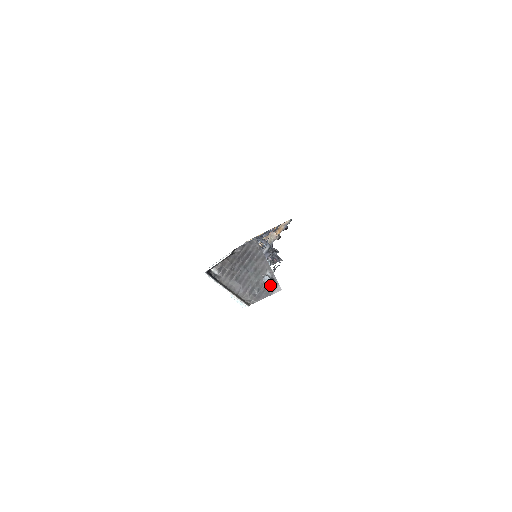
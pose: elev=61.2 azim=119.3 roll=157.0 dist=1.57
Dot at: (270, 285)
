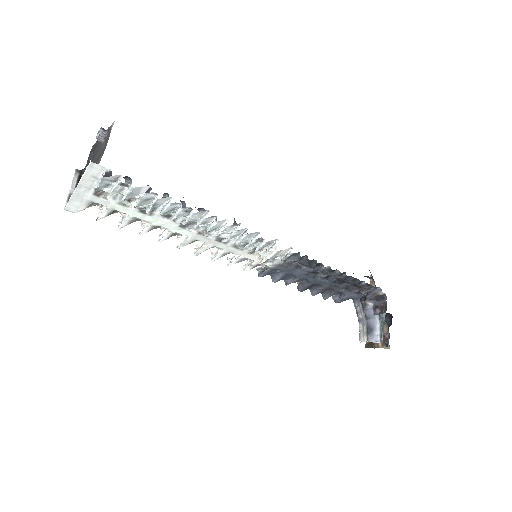
Dot at: (108, 136)
